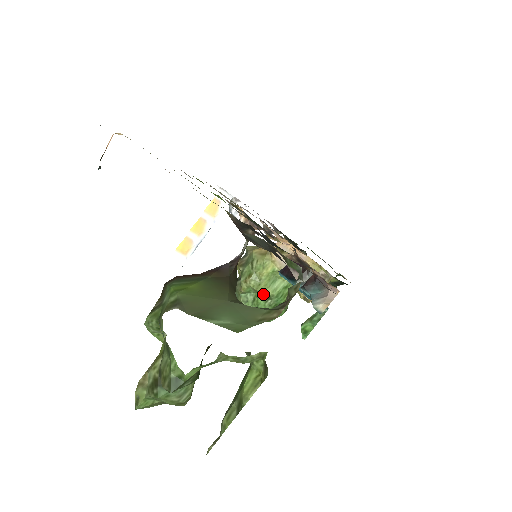
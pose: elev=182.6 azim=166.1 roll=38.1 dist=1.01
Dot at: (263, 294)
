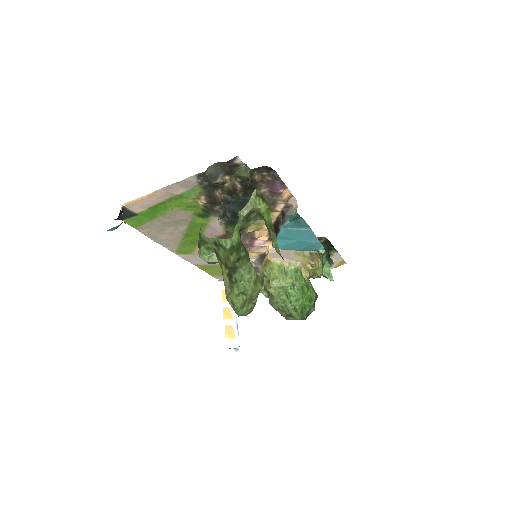
Dot at: (287, 285)
